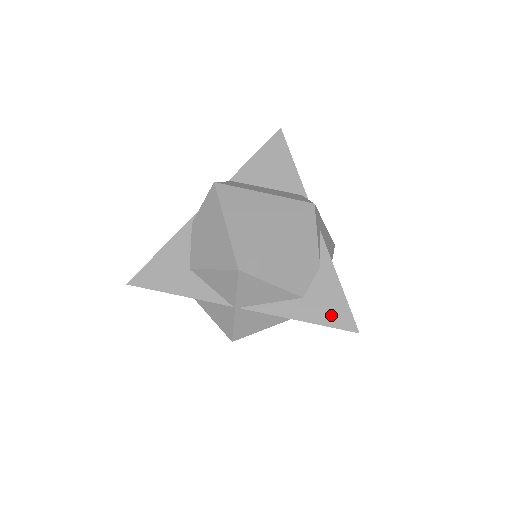
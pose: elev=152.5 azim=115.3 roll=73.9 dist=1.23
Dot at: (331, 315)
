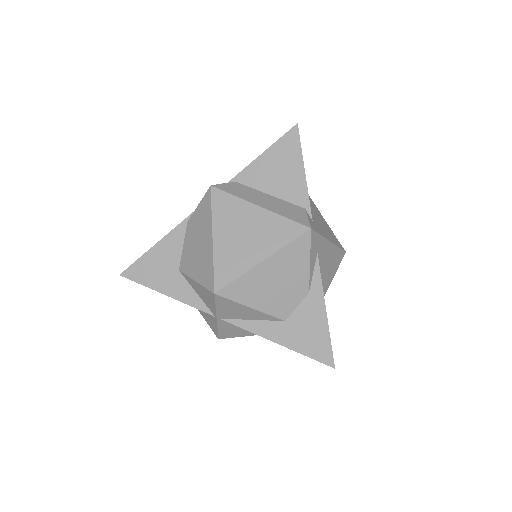
Dot at: (310, 344)
